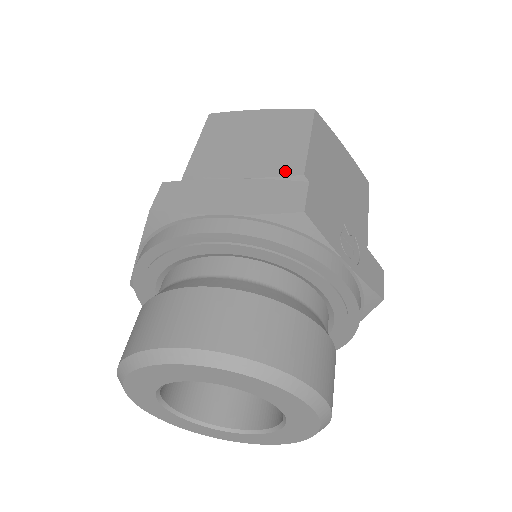
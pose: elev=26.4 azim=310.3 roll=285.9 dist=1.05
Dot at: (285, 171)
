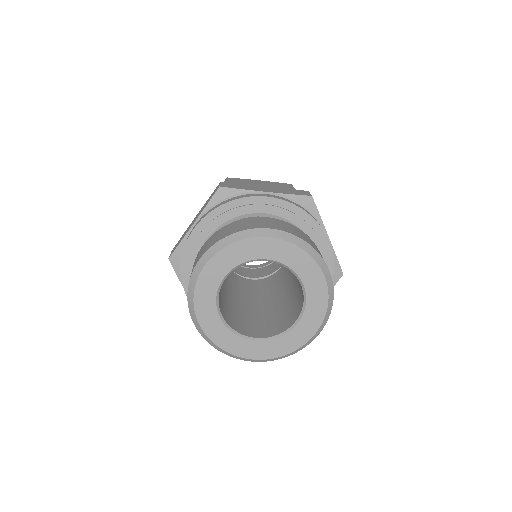
Dot at: occluded
